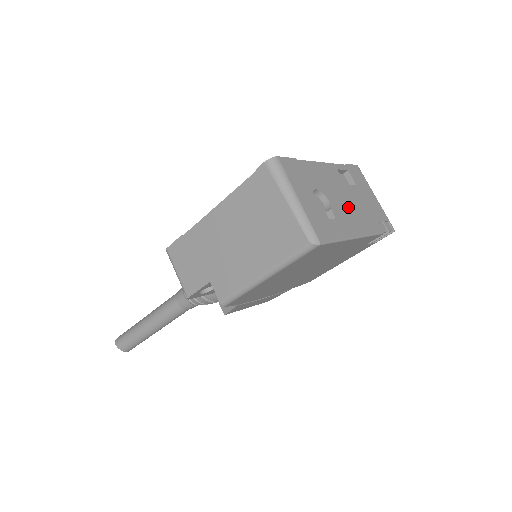
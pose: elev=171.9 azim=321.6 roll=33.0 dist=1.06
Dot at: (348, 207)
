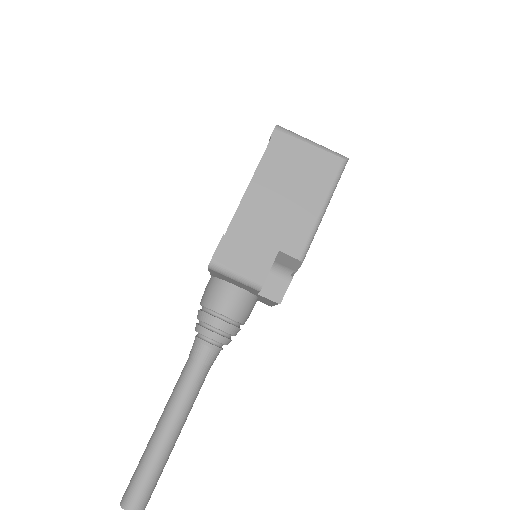
Dot at: occluded
